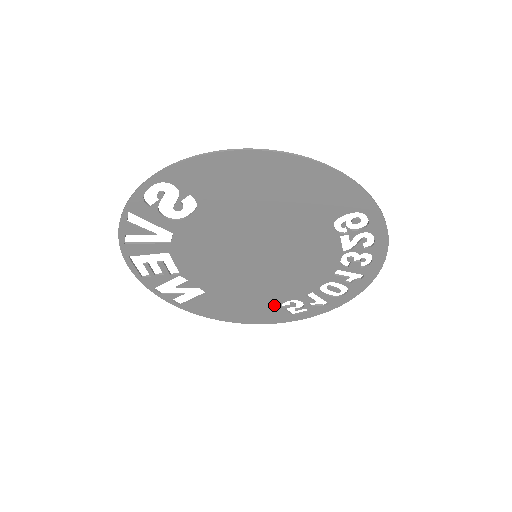
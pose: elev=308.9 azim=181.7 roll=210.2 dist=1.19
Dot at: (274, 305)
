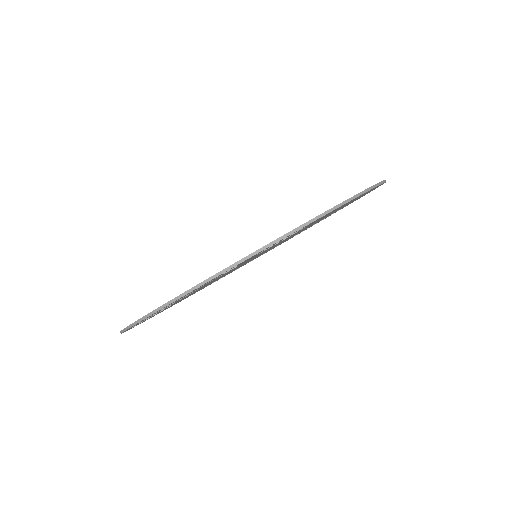
Dot at: occluded
